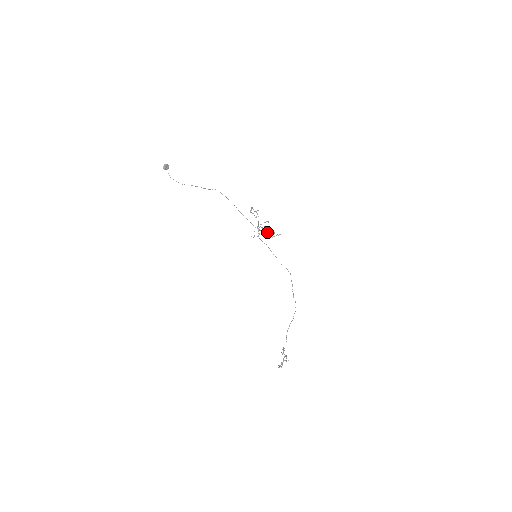
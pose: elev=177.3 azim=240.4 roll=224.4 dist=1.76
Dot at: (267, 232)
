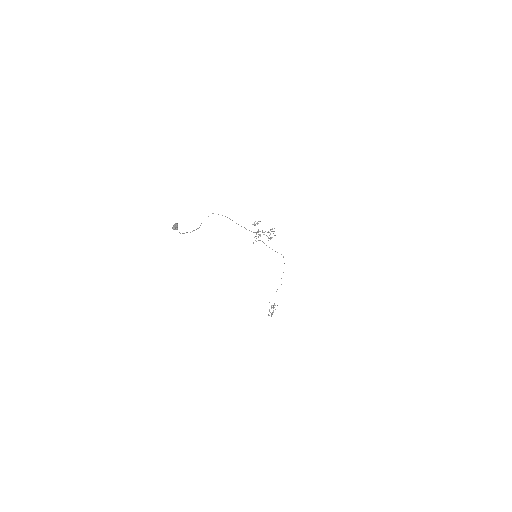
Dot at: occluded
